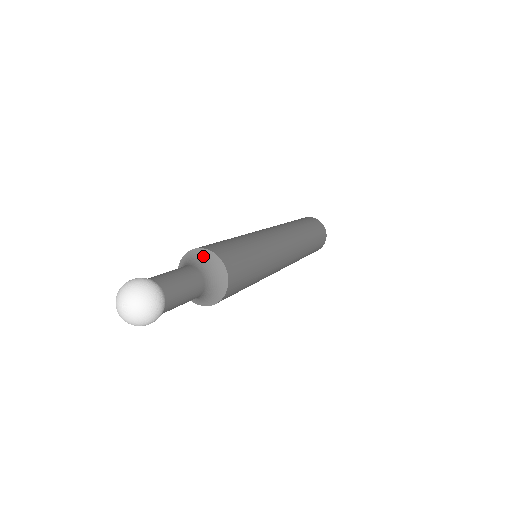
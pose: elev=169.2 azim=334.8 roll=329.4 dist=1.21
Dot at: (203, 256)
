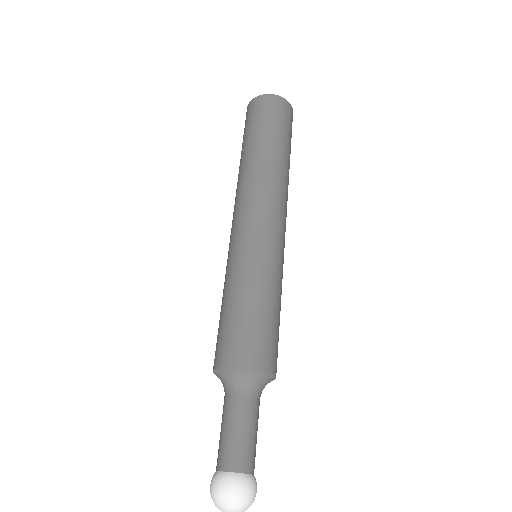
Dot at: (268, 381)
